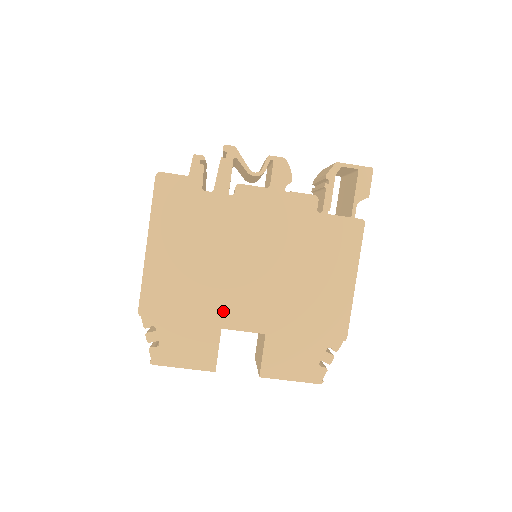
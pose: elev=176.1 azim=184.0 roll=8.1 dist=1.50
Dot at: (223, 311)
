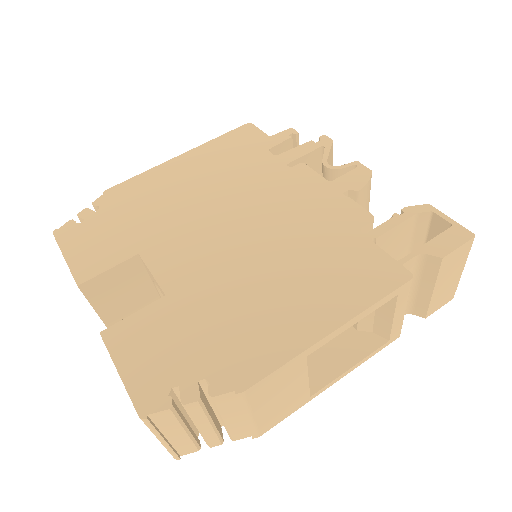
Dot at: (161, 241)
